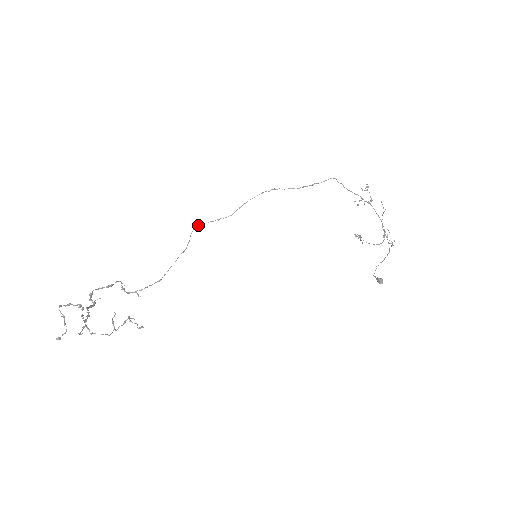
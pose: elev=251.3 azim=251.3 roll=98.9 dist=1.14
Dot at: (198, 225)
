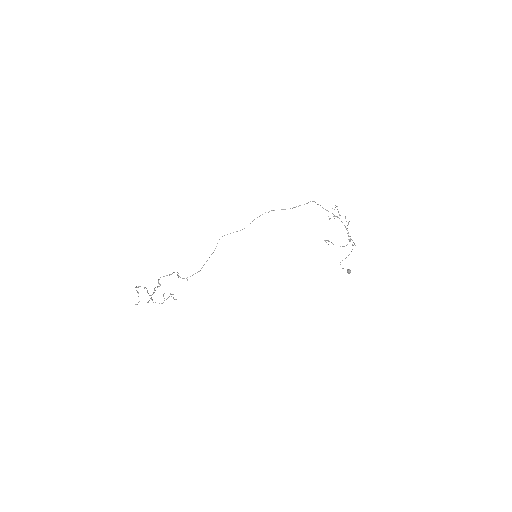
Dot at: occluded
